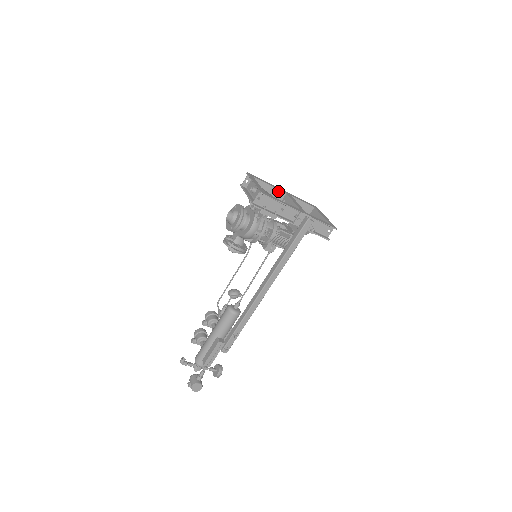
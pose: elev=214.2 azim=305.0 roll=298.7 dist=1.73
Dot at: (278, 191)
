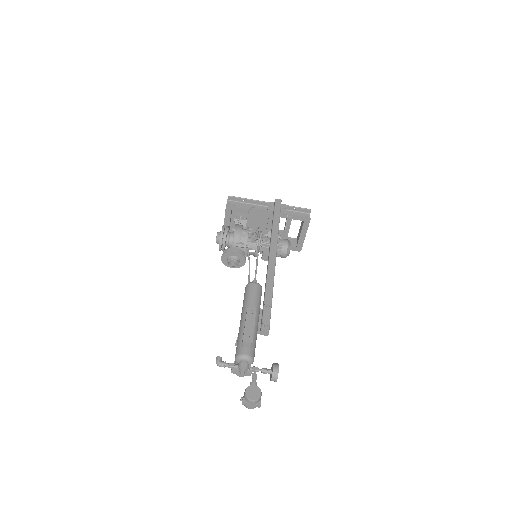
Dot at: occluded
